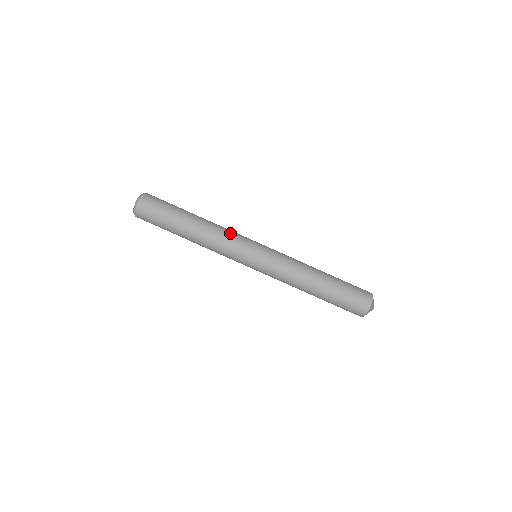
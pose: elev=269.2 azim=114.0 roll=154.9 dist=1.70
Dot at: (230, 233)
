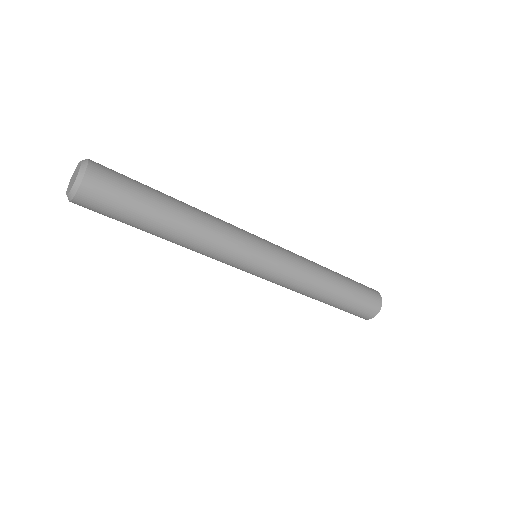
Dot at: (229, 226)
